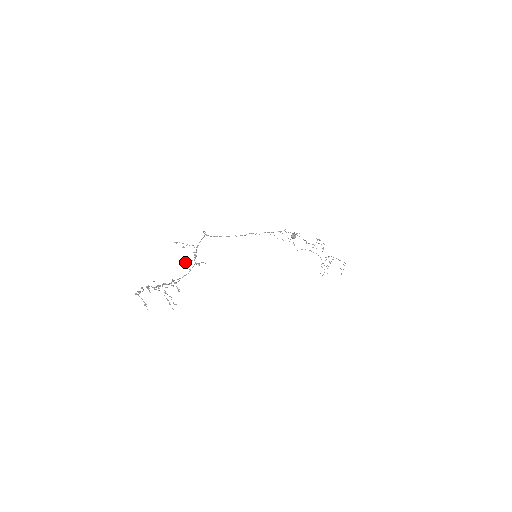
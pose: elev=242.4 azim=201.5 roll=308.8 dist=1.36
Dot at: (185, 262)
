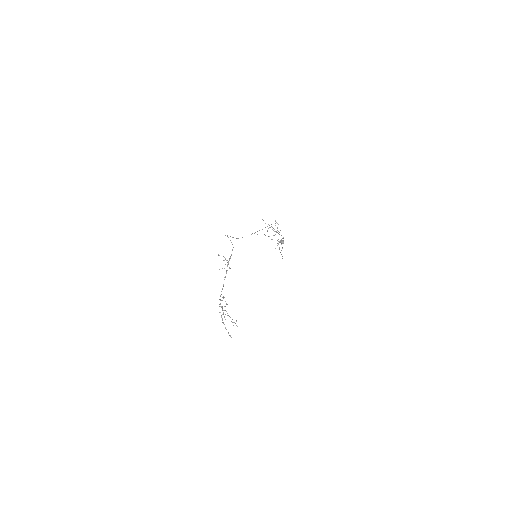
Dot at: (219, 269)
